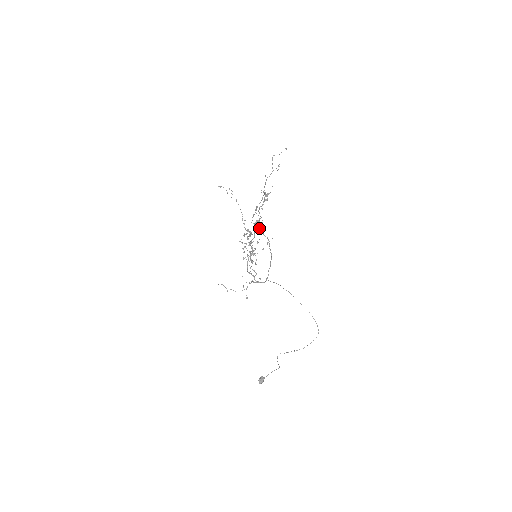
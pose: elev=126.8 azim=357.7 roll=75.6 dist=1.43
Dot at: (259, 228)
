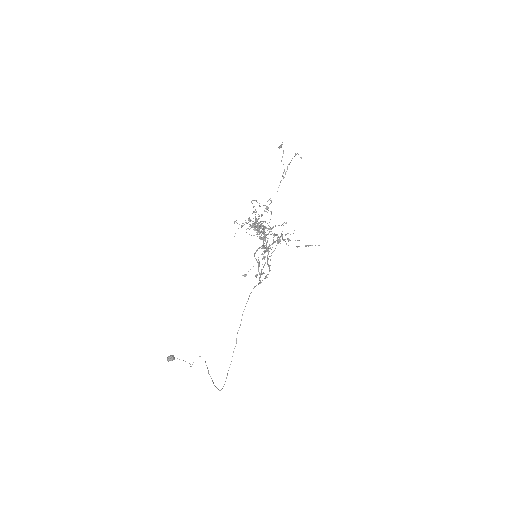
Dot at: (273, 234)
